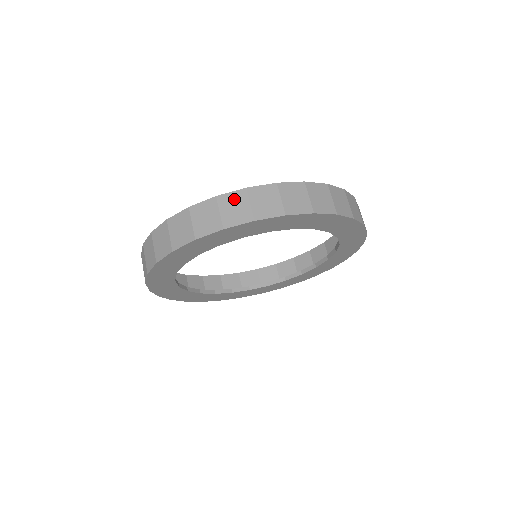
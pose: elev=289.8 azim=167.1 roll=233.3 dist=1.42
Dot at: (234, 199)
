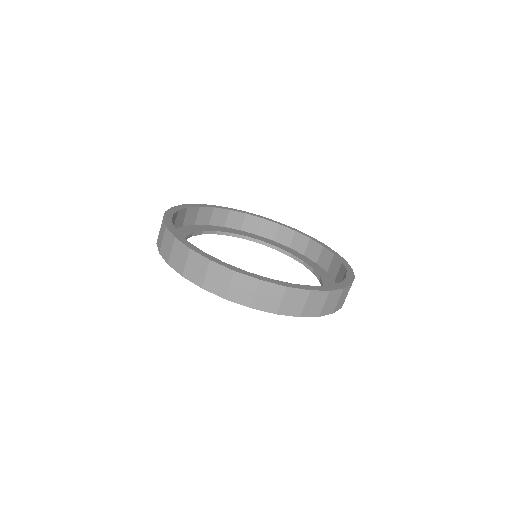
Dot at: (246, 283)
